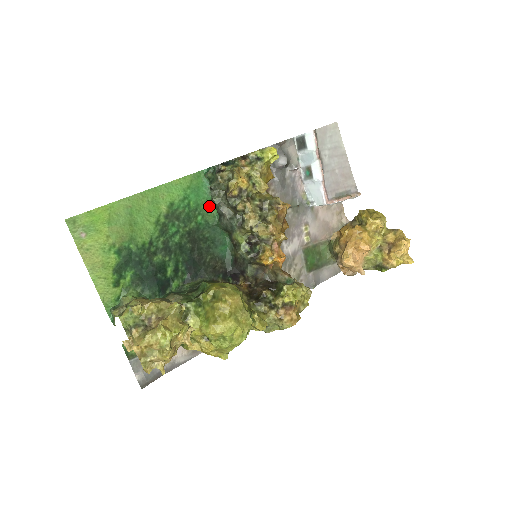
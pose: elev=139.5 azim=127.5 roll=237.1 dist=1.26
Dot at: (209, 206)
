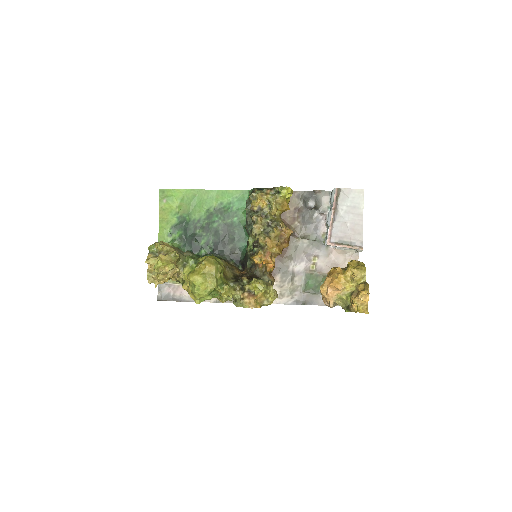
Dot at: (245, 214)
